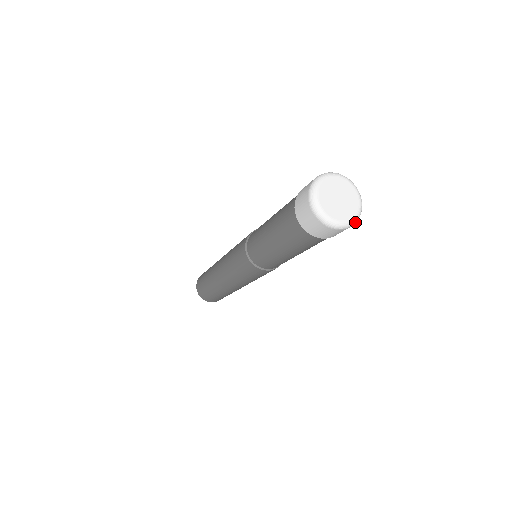
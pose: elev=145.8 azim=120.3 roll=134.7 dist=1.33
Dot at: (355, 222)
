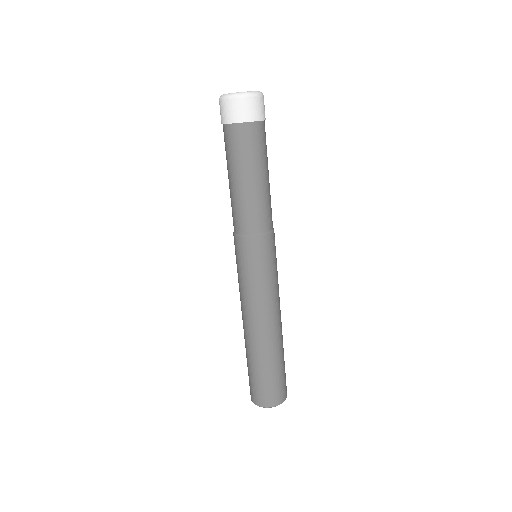
Dot at: (255, 94)
